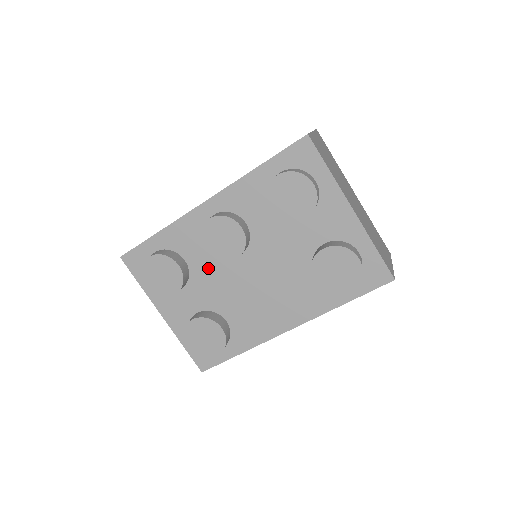
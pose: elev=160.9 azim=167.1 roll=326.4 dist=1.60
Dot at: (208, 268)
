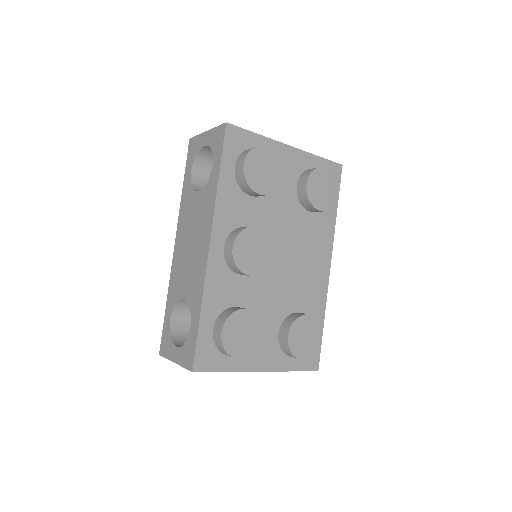
Dot at: (255, 291)
